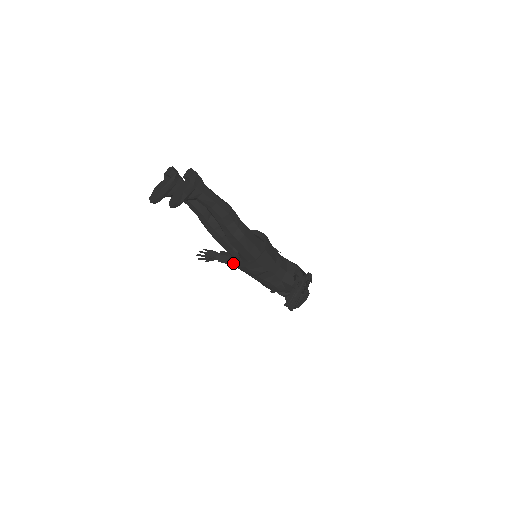
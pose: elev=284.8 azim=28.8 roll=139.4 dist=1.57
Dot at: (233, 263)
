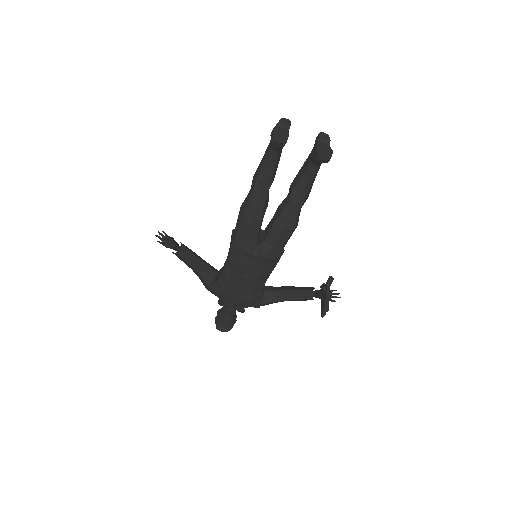
Dot at: (247, 255)
